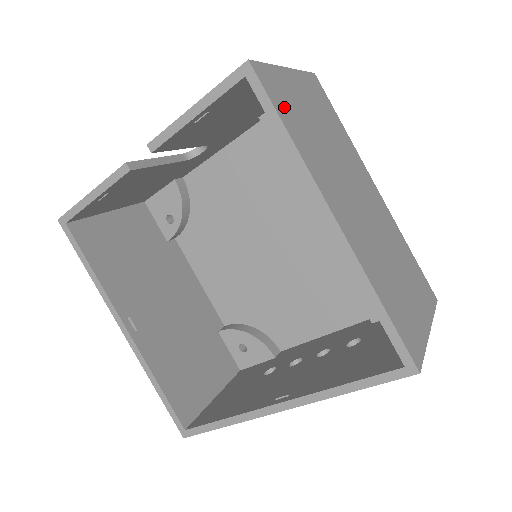
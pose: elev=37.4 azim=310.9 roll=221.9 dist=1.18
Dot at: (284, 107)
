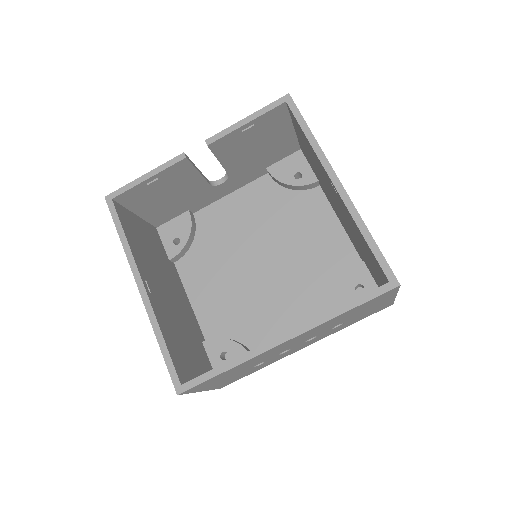
Dot at: occluded
